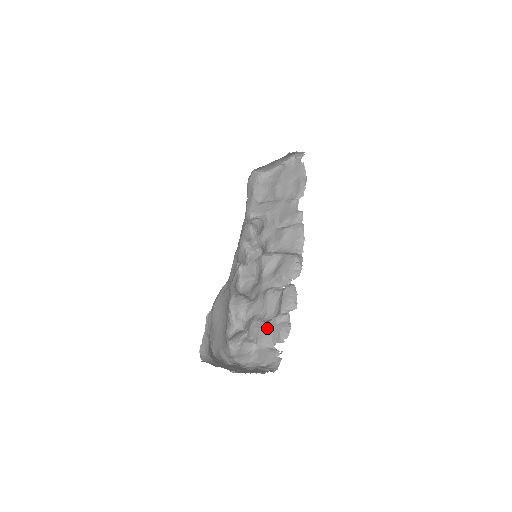
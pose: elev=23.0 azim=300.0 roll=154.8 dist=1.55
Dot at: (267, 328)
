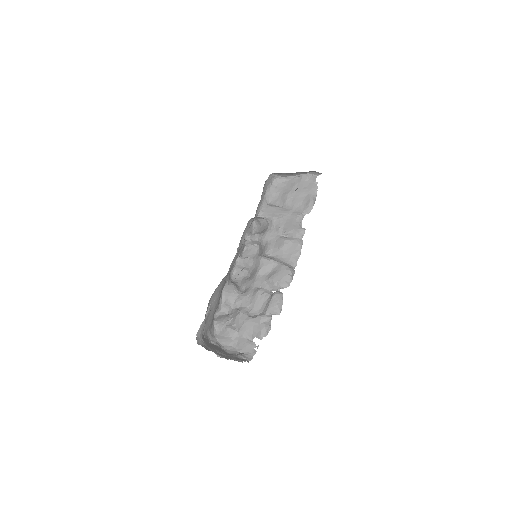
Dot at: (251, 323)
